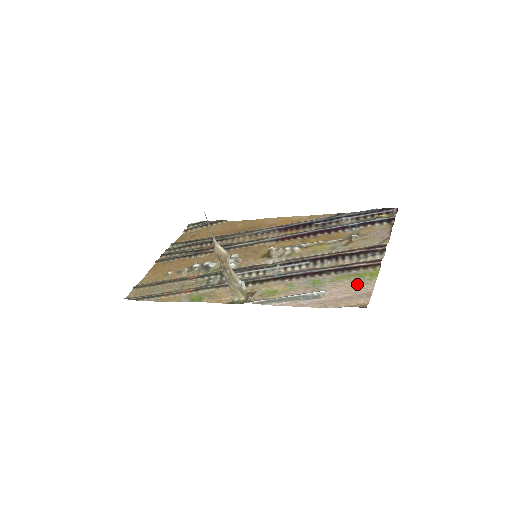
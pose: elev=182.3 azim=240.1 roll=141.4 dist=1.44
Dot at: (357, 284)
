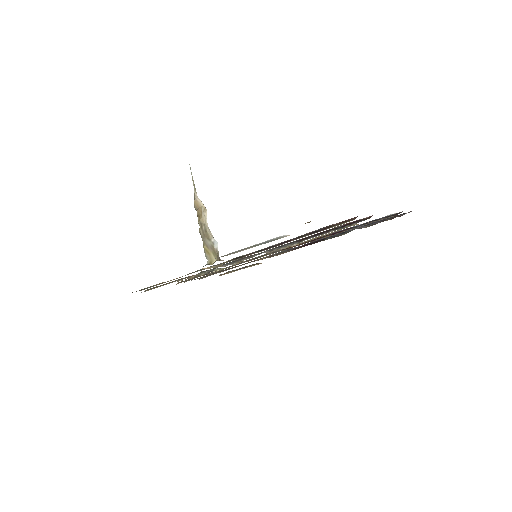
Dot at: occluded
